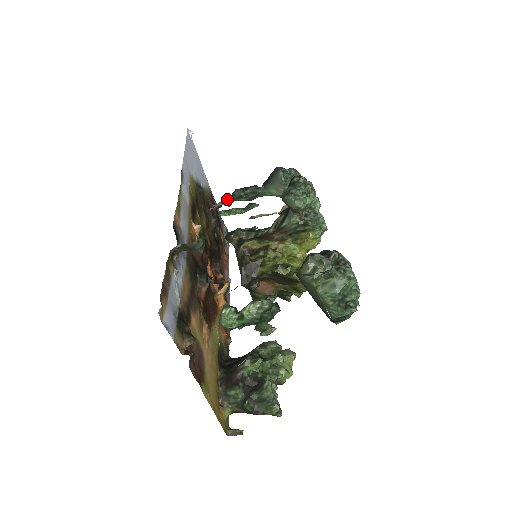
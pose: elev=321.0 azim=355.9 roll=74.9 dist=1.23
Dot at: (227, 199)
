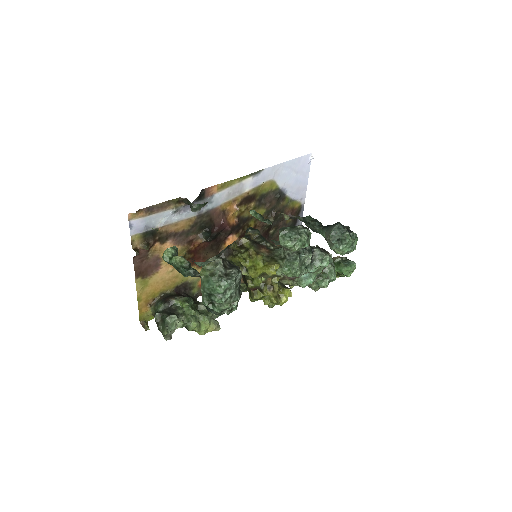
Dot at: (300, 217)
